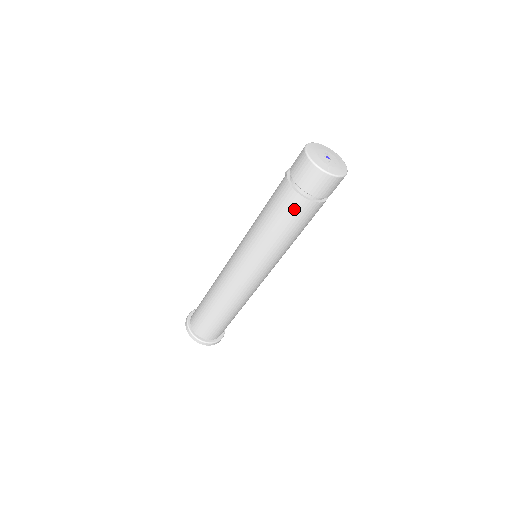
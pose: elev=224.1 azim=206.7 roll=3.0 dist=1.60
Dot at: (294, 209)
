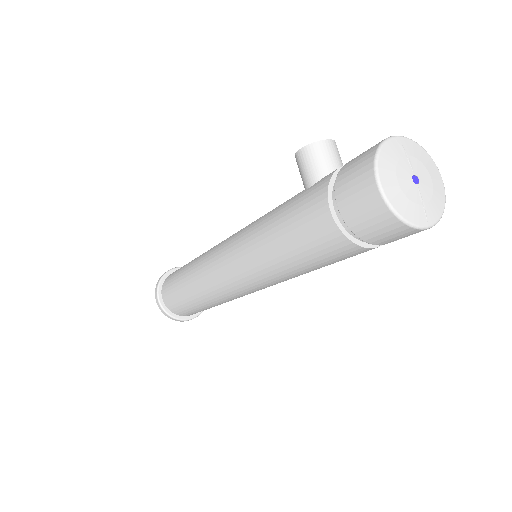
Dot at: (346, 256)
